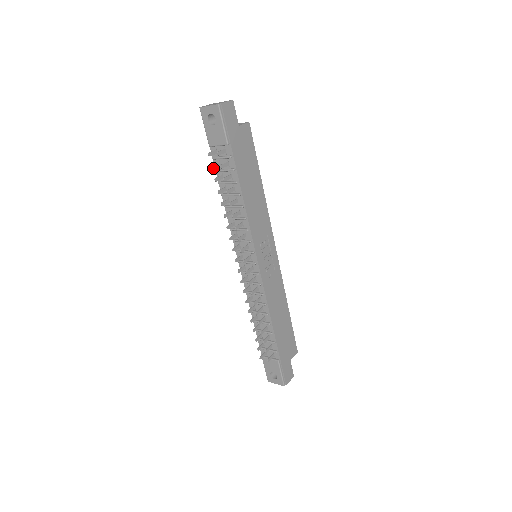
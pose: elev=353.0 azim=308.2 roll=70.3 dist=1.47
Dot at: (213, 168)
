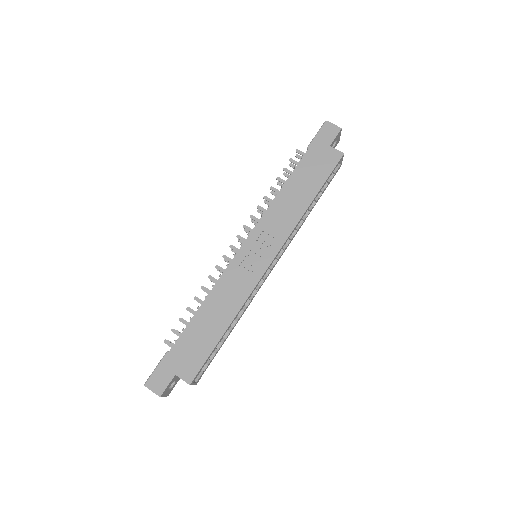
Dot at: (290, 165)
